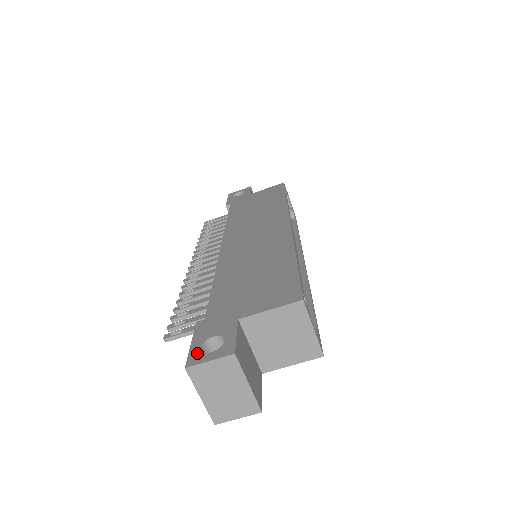
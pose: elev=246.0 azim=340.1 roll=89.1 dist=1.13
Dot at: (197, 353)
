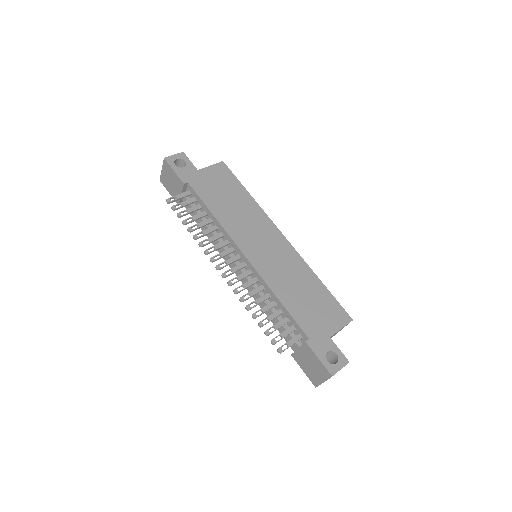
Dot at: (330, 365)
